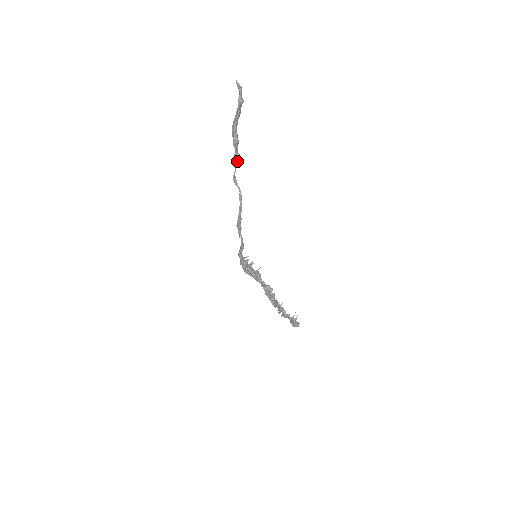
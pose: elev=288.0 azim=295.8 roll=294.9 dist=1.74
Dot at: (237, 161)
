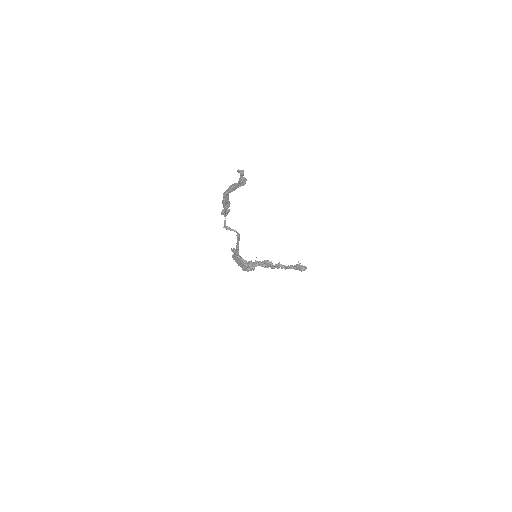
Dot at: (226, 214)
